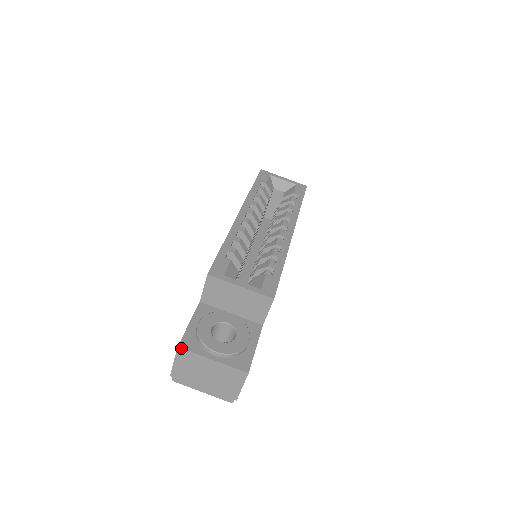
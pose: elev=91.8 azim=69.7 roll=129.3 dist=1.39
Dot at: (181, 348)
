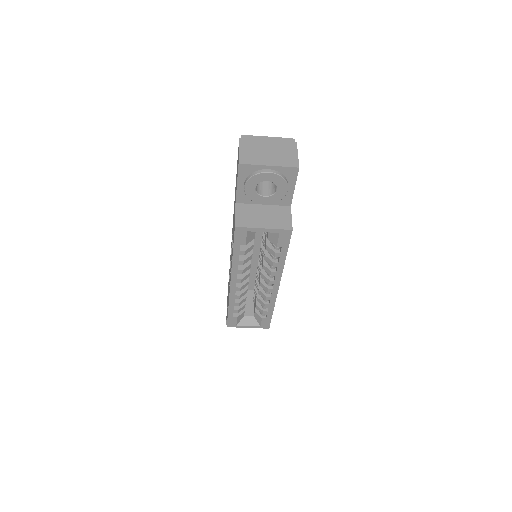
Dot at: occluded
